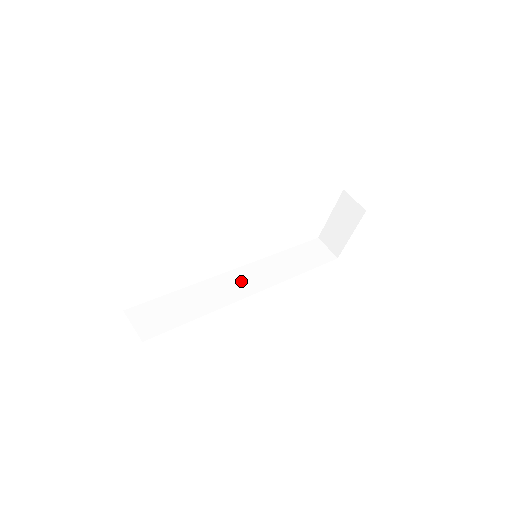
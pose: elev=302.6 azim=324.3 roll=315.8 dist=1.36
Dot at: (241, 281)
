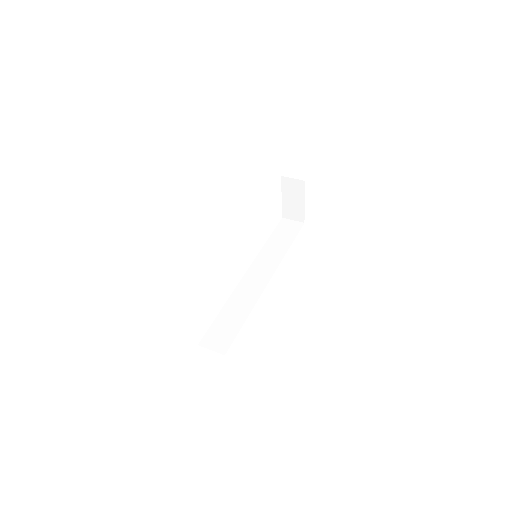
Dot at: (255, 279)
